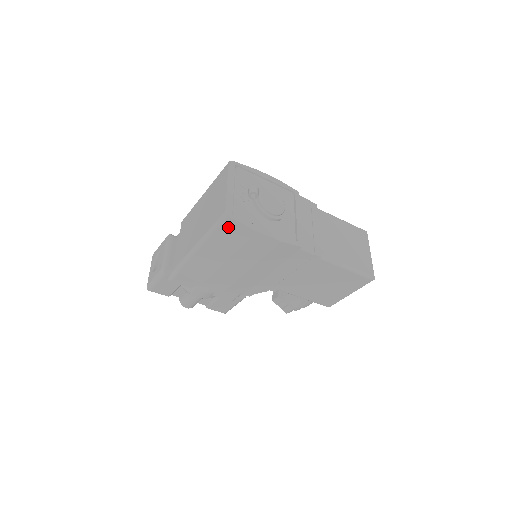
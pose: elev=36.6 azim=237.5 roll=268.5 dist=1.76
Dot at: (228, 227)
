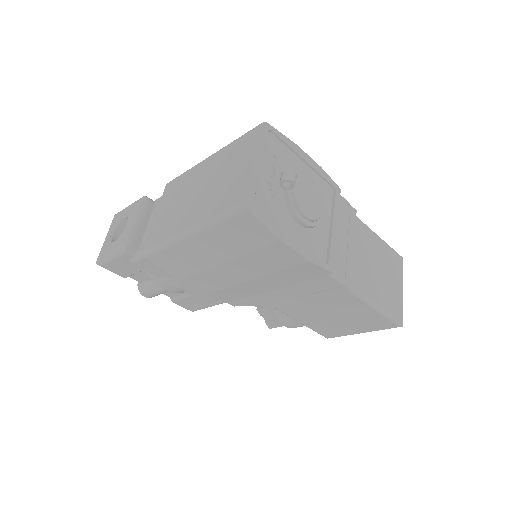
Dot at: (241, 224)
